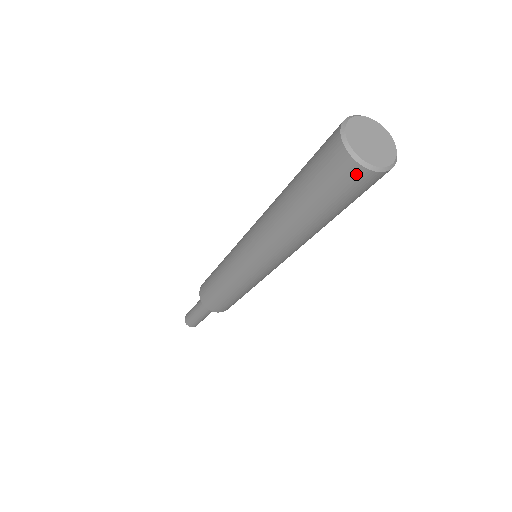
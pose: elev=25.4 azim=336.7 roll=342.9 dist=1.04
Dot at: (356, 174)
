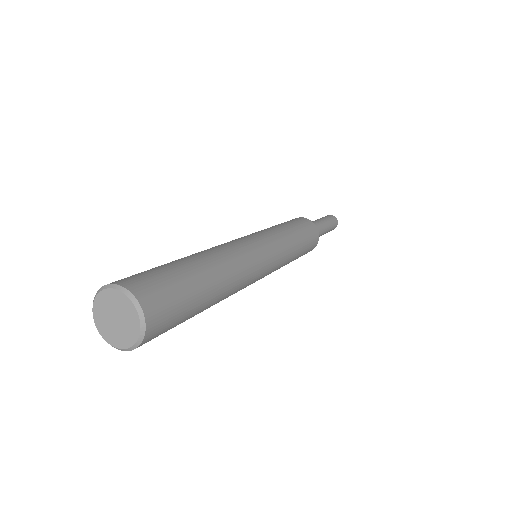
Dot at: (139, 346)
